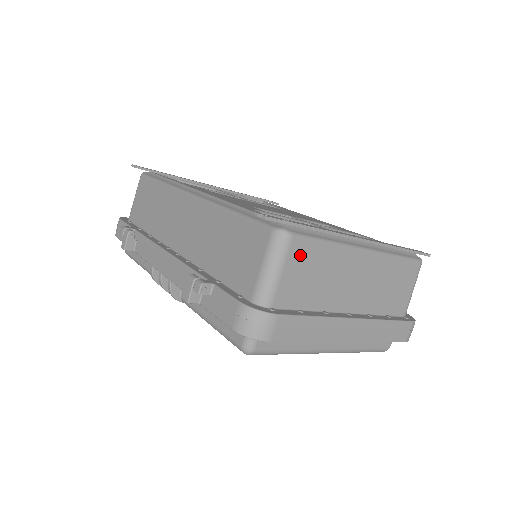
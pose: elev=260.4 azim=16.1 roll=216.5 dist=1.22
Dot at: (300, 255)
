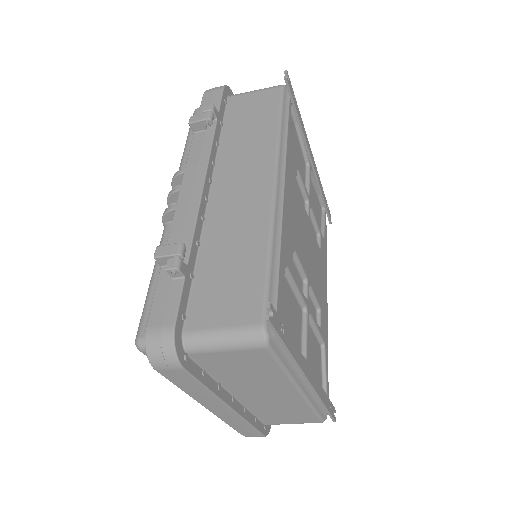
Dot at: (254, 357)
